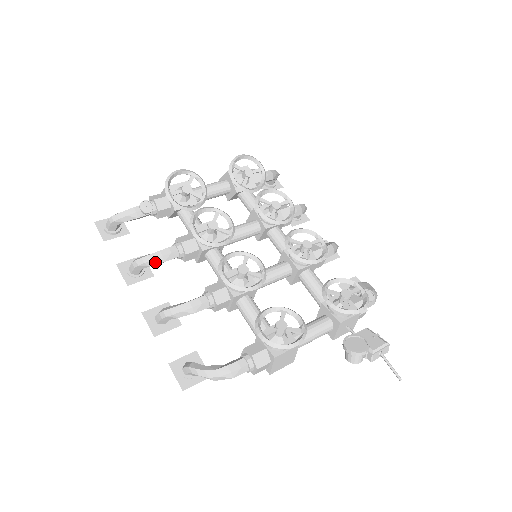
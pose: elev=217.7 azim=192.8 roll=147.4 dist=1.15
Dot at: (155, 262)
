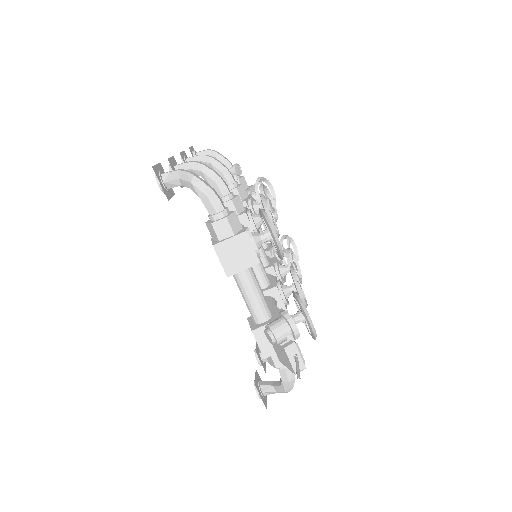
Dot at: (218, 165)
